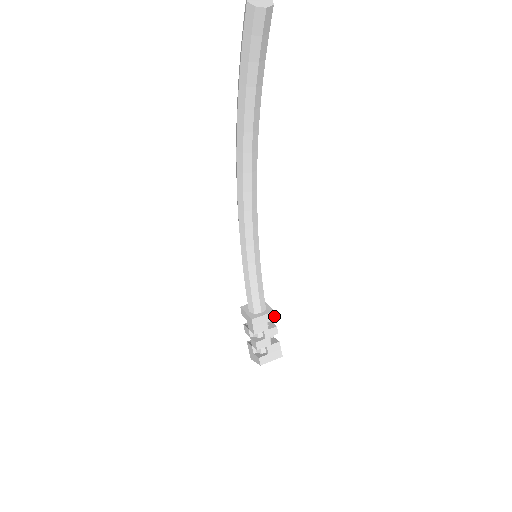
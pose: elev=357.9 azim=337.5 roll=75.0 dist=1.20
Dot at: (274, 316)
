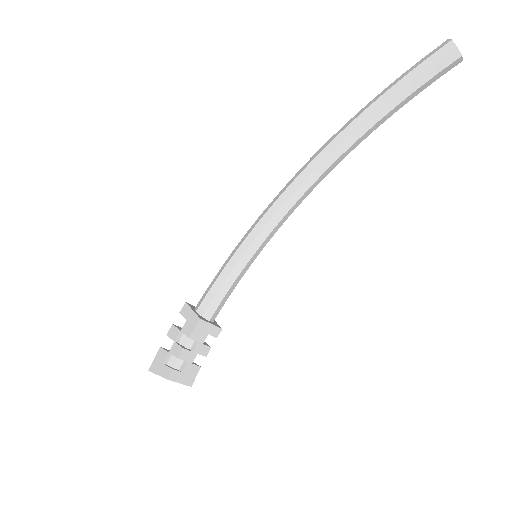
Dot at: (218, 334)
